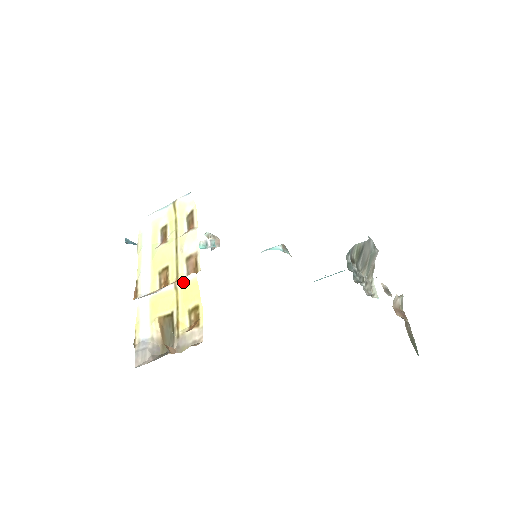
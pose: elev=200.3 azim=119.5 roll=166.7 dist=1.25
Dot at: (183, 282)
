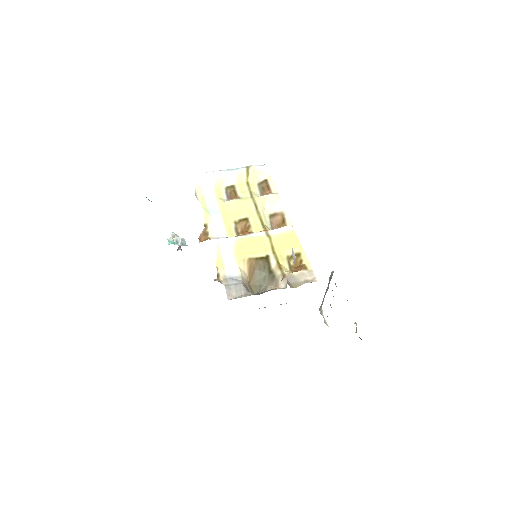
Dot at: (277, 232)
